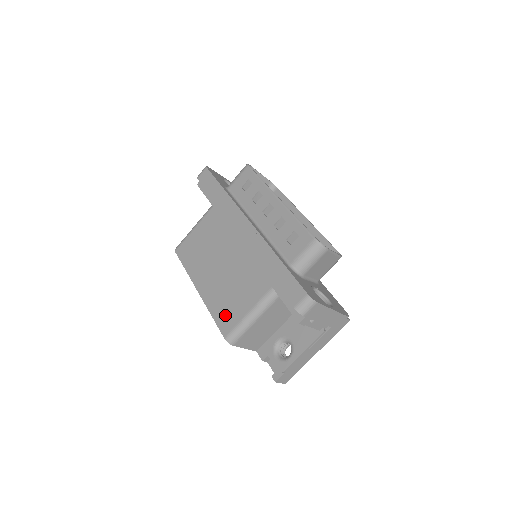
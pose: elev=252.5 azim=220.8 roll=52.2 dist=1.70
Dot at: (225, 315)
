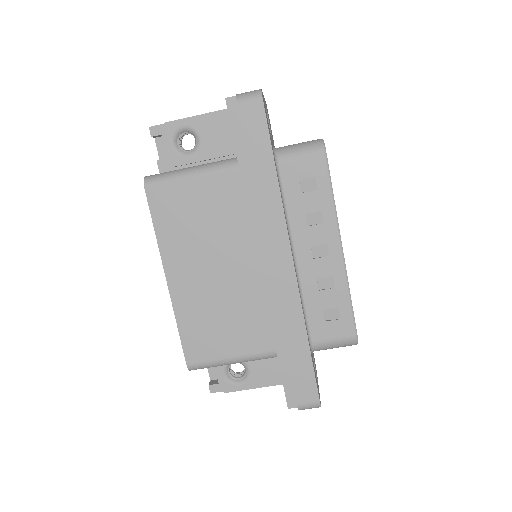
Dot at: (198, 340)
